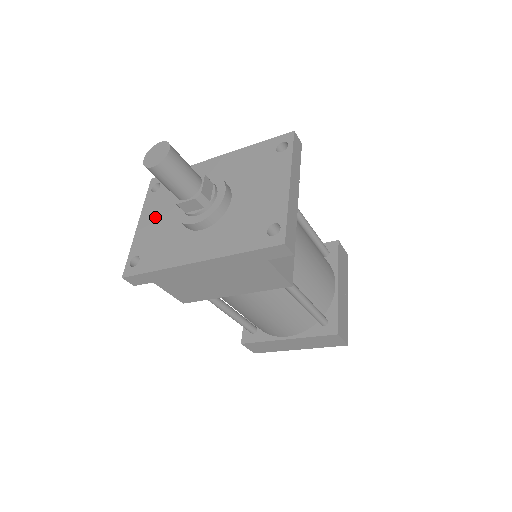
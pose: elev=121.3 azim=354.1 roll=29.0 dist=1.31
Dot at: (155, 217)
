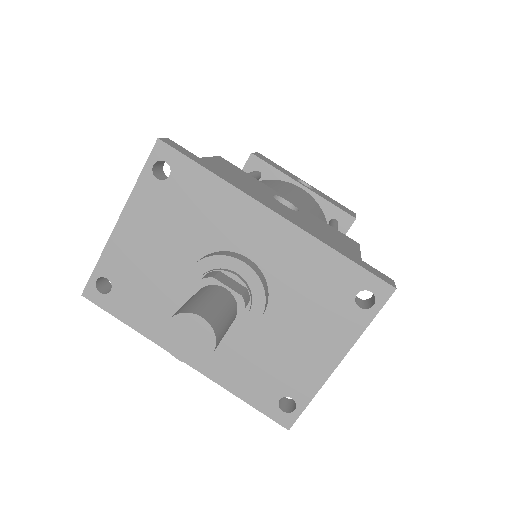
Dot at: (148, 236)
